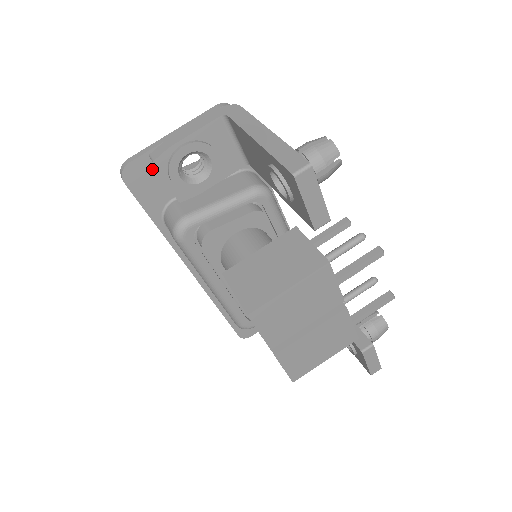
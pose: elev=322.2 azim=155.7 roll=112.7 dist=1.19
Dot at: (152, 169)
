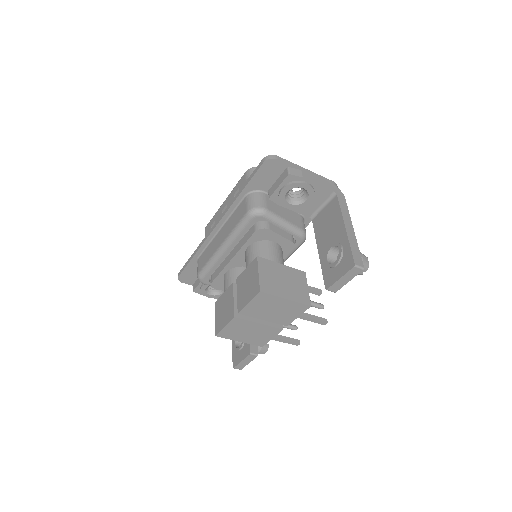
Dot at: (280, 172)
